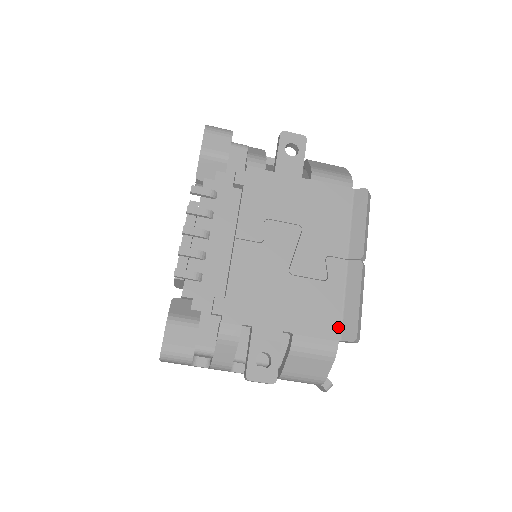
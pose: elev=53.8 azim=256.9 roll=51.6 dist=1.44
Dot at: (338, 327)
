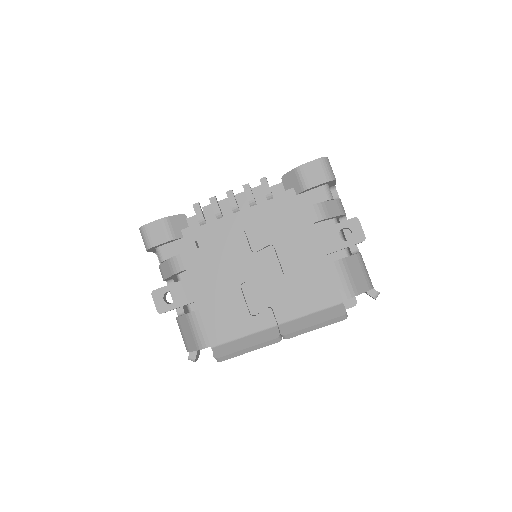
Dot at: (221, 341)
